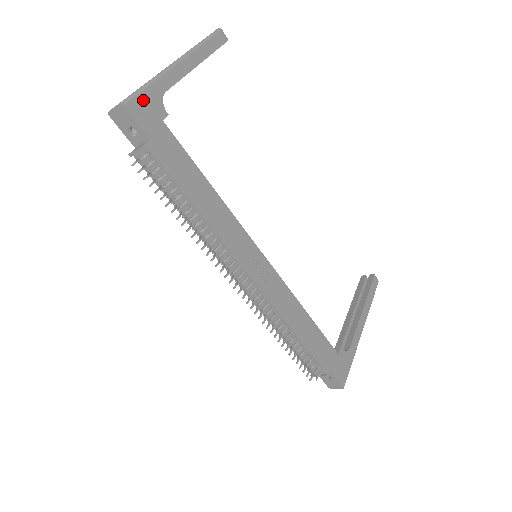
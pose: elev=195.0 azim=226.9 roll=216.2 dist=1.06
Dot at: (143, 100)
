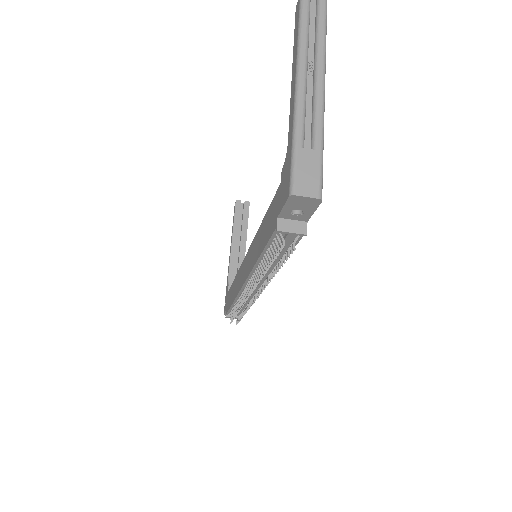
Dot at: occluded
